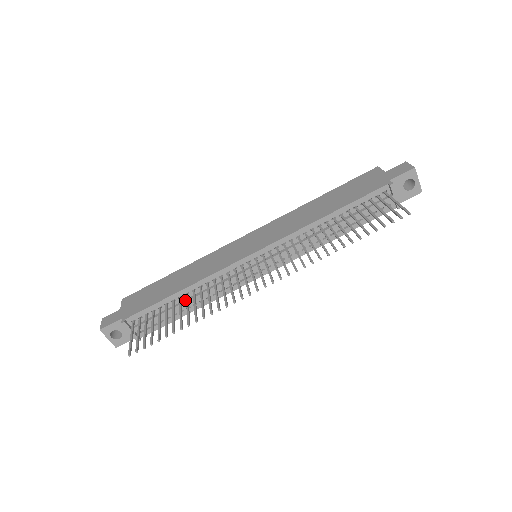
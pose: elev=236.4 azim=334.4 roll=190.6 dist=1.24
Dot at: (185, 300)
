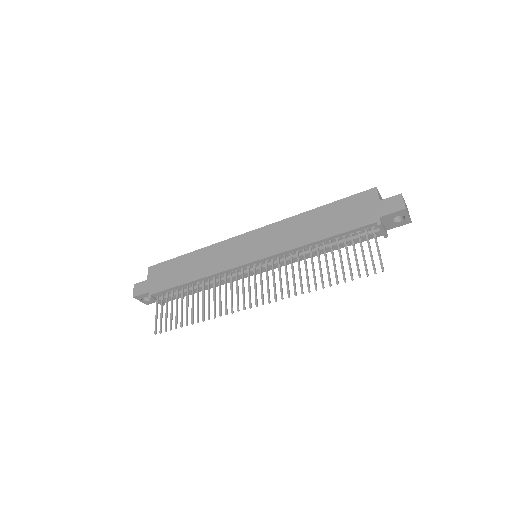
Dot at: occluded
